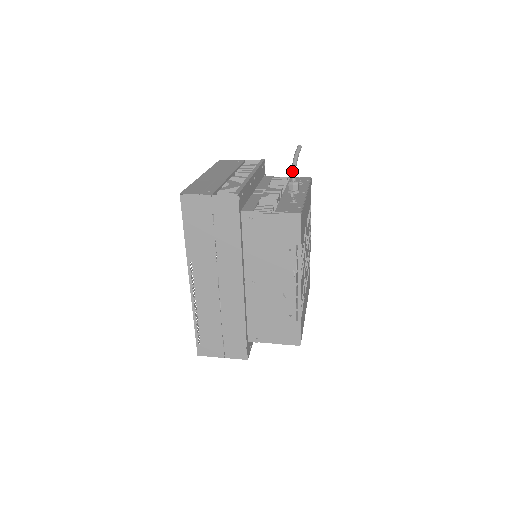
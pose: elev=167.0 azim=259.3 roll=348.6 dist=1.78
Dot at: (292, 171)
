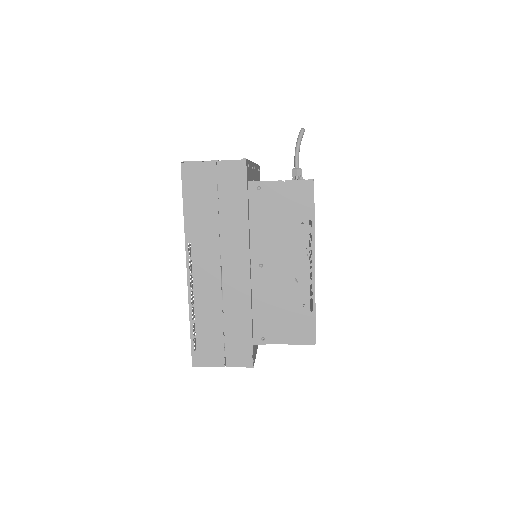
Dot at: (295, 157)
